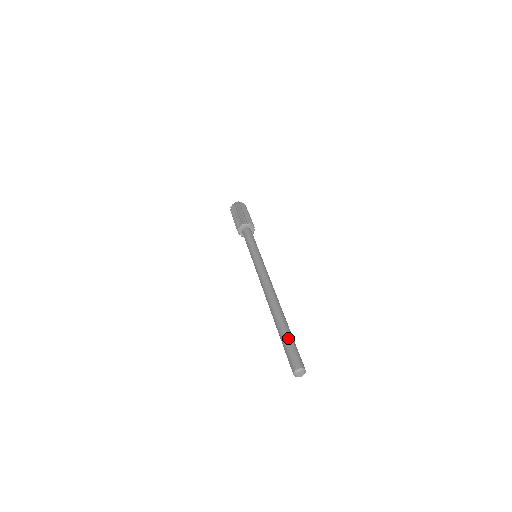
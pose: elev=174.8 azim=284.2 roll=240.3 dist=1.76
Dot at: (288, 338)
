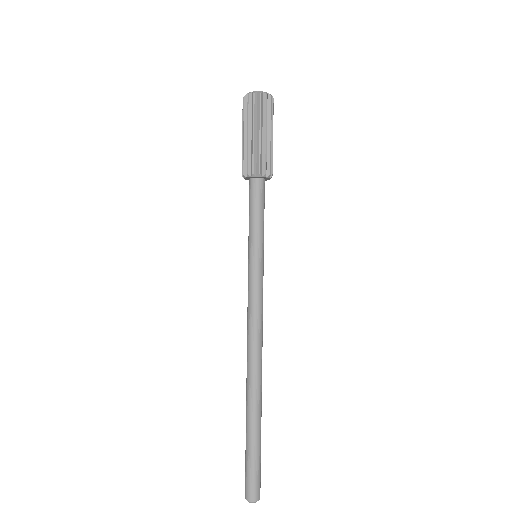
Dot at: (250, 452)
